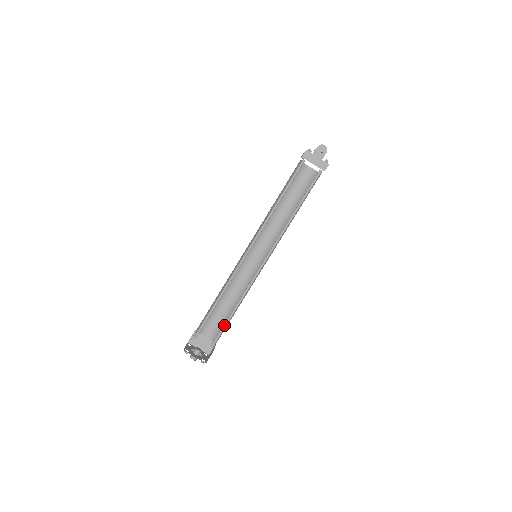
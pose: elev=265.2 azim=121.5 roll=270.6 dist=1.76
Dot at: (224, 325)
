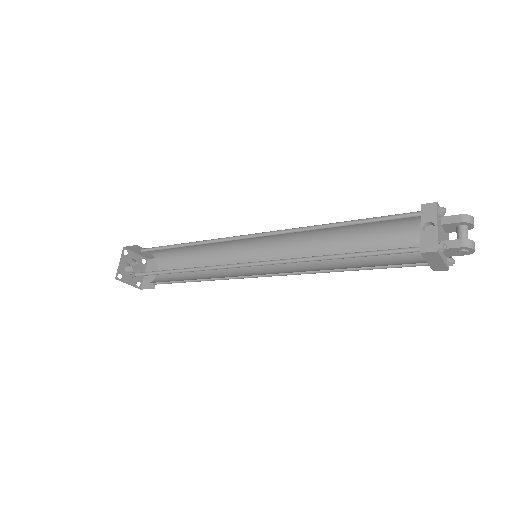
Dot at: (176, 279)
